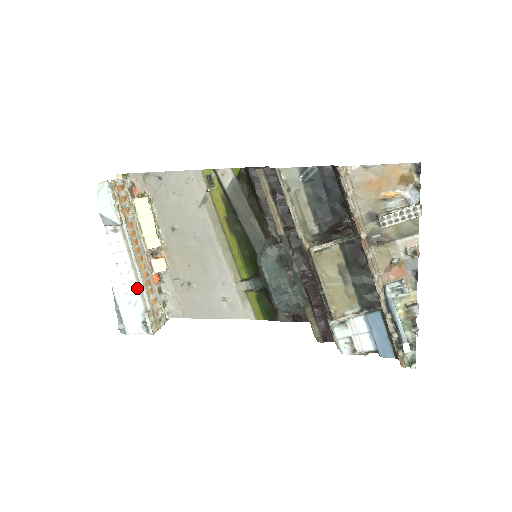
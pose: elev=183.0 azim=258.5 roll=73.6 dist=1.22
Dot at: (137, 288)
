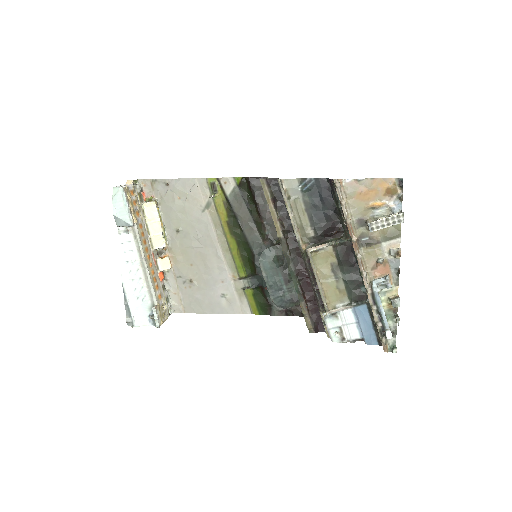
Dot at: (145, 284)
